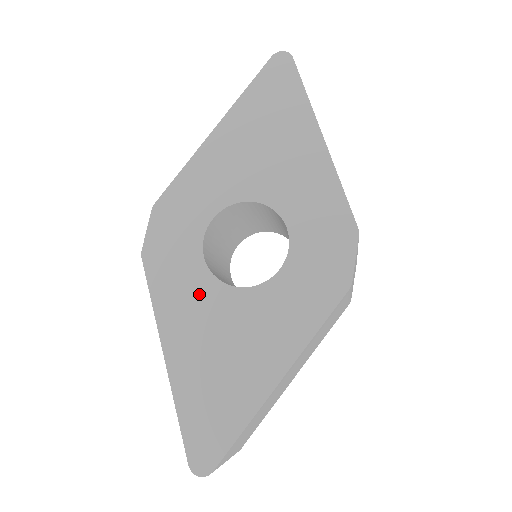
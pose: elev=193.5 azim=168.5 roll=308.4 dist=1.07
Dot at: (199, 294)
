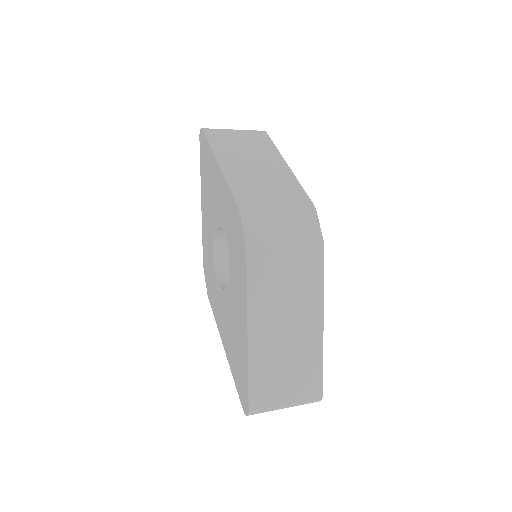
Dot at: (221, 303)
